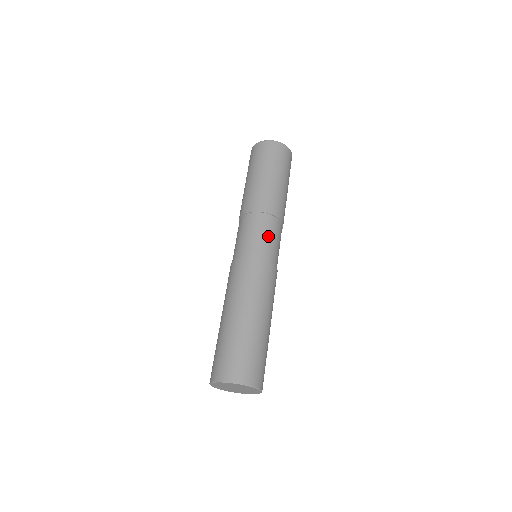
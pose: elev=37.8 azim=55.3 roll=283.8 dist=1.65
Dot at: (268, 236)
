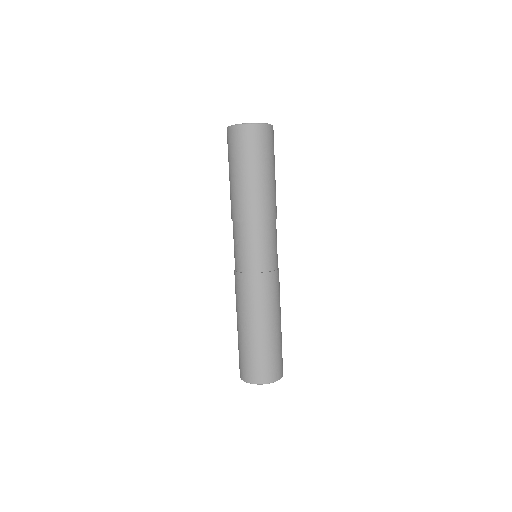
Dot at: (273, 244)
